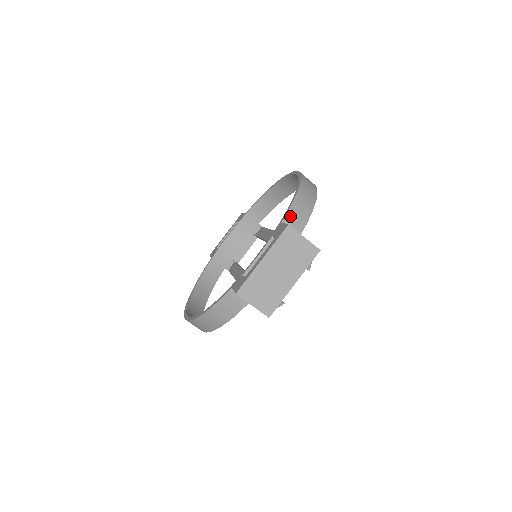
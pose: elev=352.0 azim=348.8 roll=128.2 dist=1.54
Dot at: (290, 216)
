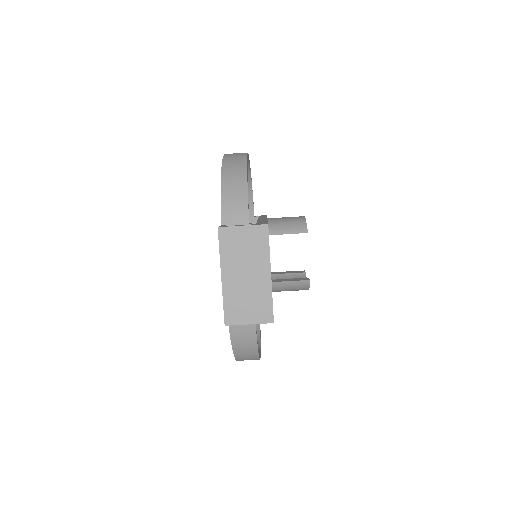
Dot at: (226, 212)
